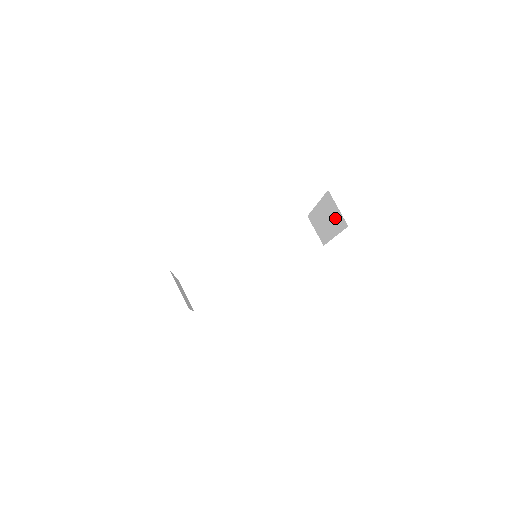
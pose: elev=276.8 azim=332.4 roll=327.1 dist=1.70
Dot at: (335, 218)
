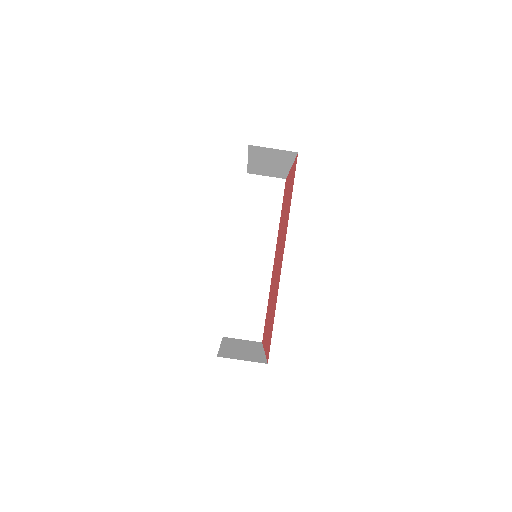
Dot at: (278, 157)
